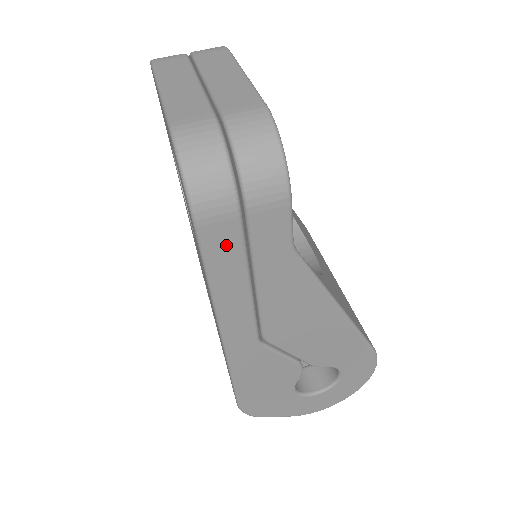
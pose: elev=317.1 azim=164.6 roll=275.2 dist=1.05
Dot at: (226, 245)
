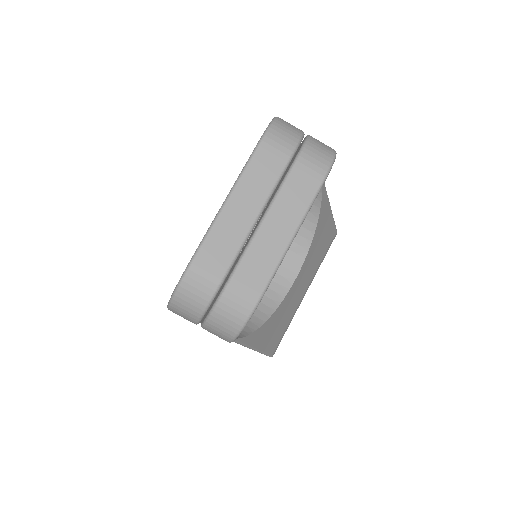
Dot at: occluded
